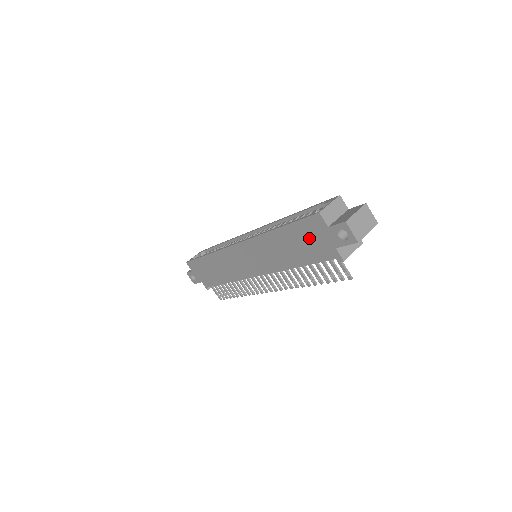
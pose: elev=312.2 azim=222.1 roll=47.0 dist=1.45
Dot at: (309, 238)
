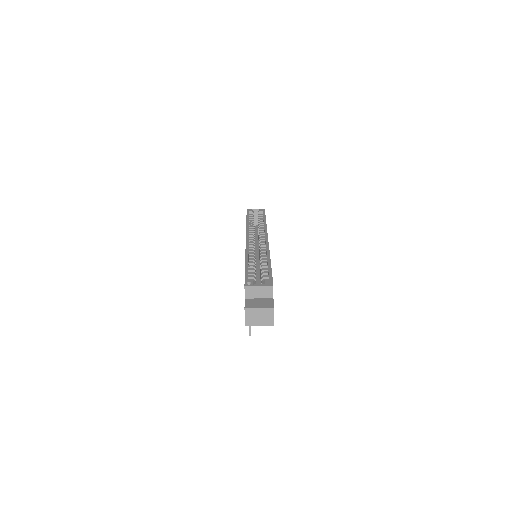
Dot at: occluded
